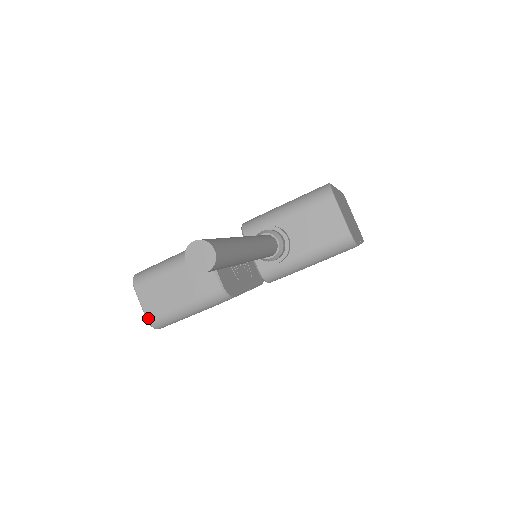
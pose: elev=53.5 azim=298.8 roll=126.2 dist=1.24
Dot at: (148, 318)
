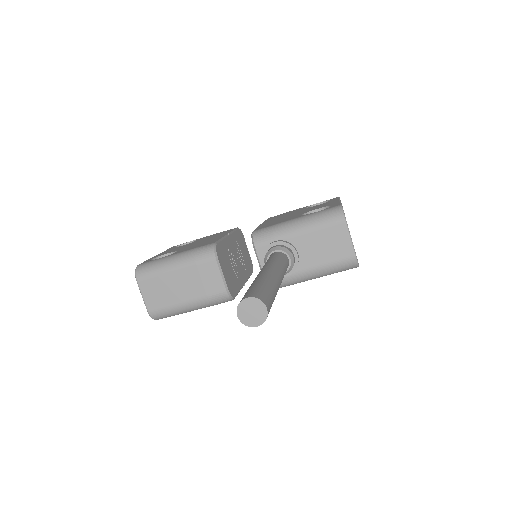
Dot at: (149, 311)
